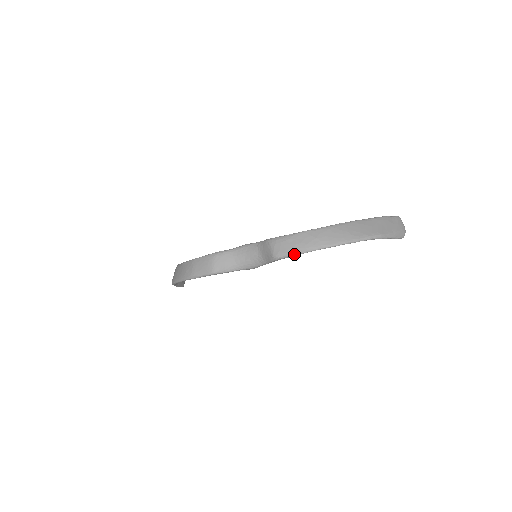
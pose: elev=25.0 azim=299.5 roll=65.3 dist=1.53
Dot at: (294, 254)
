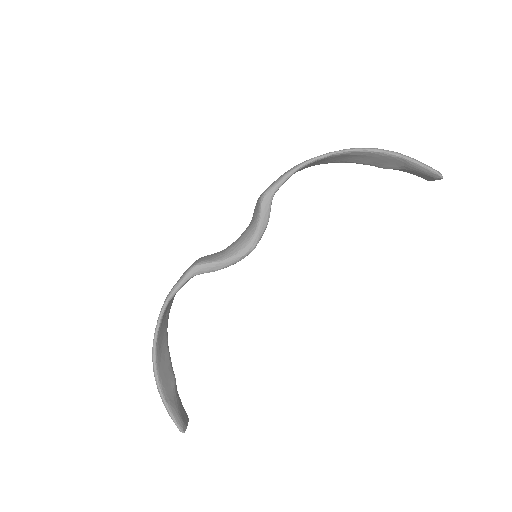
Dot at: (282, 177)
